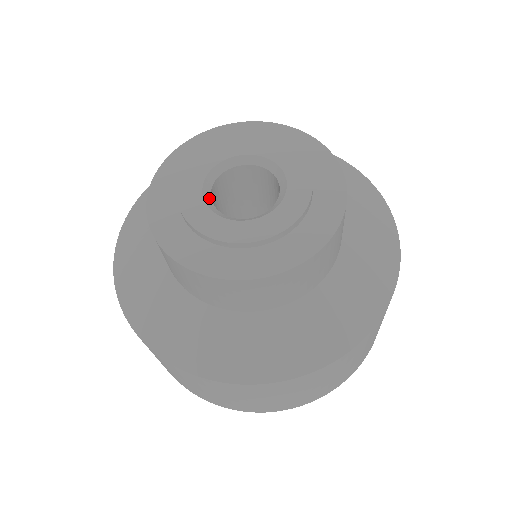
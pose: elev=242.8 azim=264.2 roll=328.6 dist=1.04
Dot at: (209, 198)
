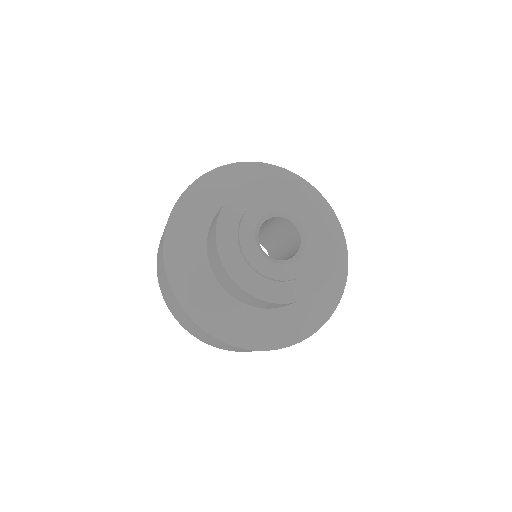
Dot at: (258, 240)
